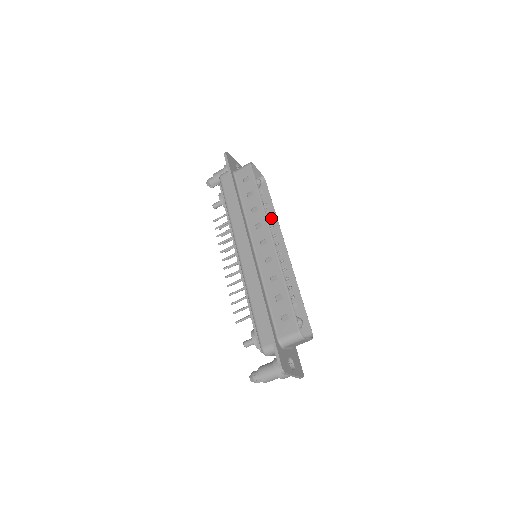
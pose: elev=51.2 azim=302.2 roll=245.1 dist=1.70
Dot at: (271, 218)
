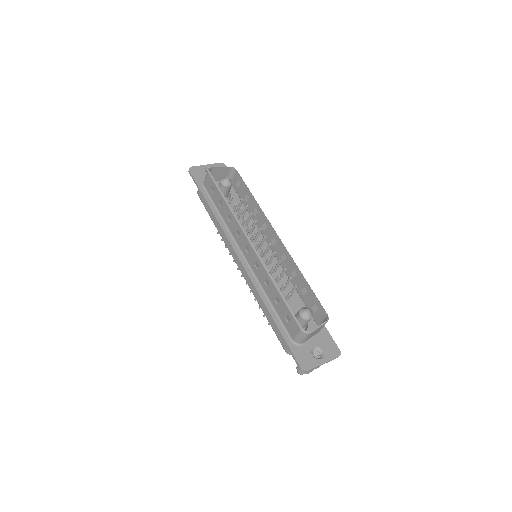
Dot at: (255, 208)
